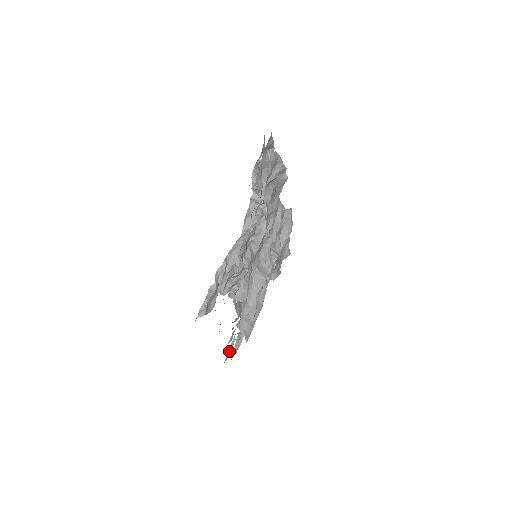
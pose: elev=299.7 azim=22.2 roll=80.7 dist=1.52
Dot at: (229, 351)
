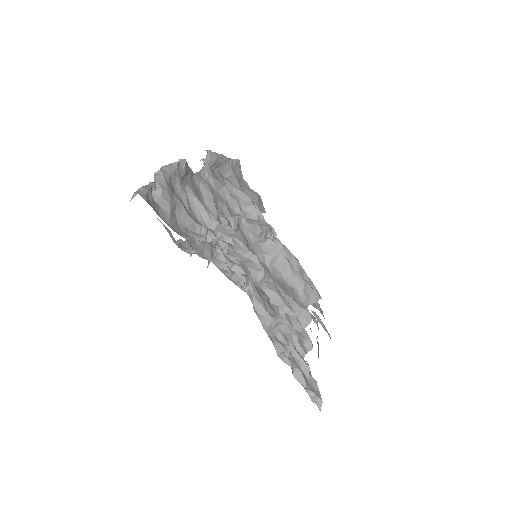
Dot at: (321, 324)
